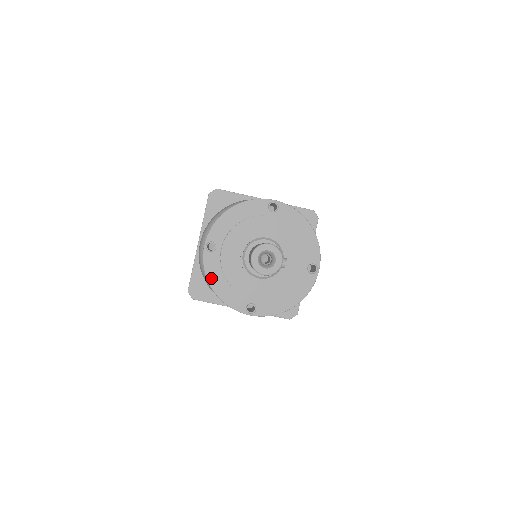
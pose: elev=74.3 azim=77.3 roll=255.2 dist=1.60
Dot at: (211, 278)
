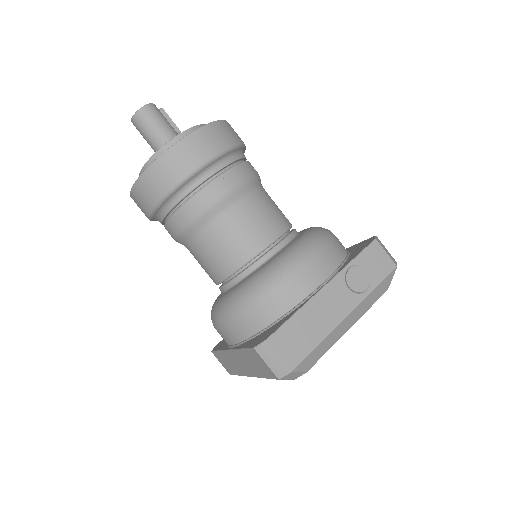
Dot at: (145, 172)
